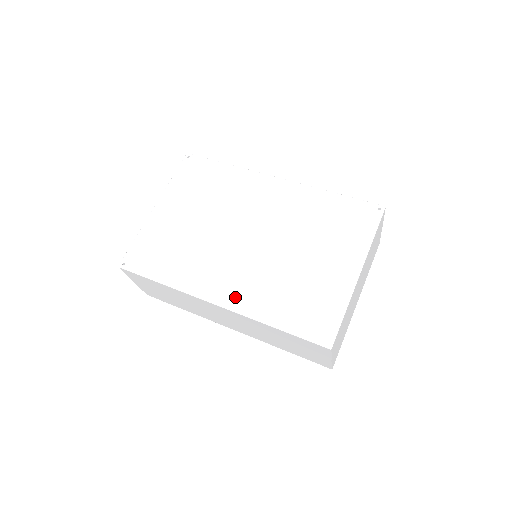
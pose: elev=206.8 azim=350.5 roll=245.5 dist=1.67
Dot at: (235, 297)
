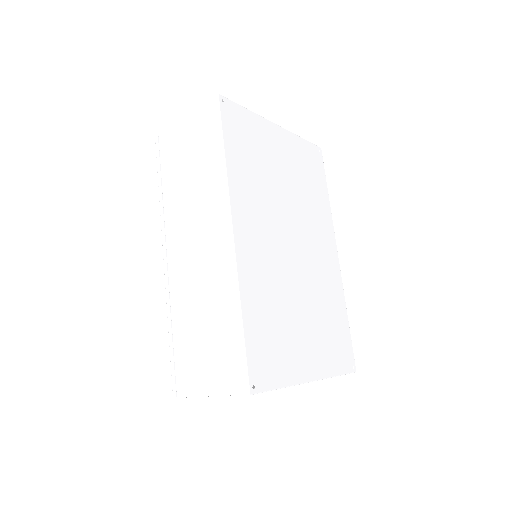
Dot at: (248, 254)
